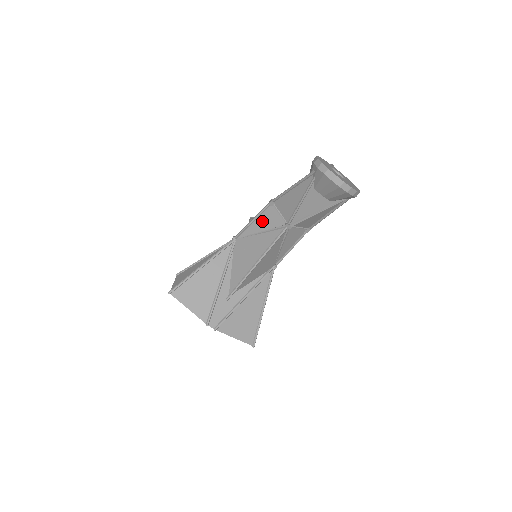
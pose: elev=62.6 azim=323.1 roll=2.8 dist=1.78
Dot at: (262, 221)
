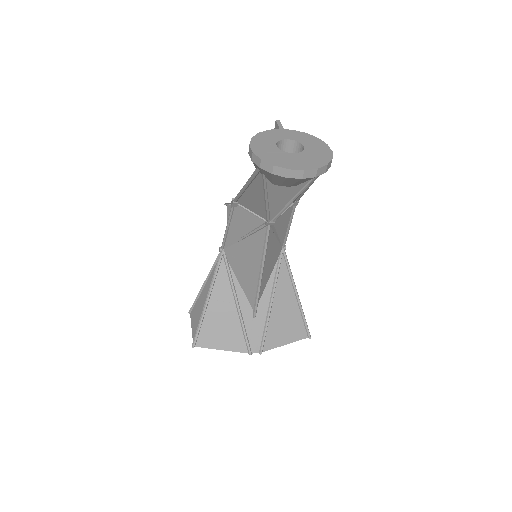
Dot at: (238, 225)
